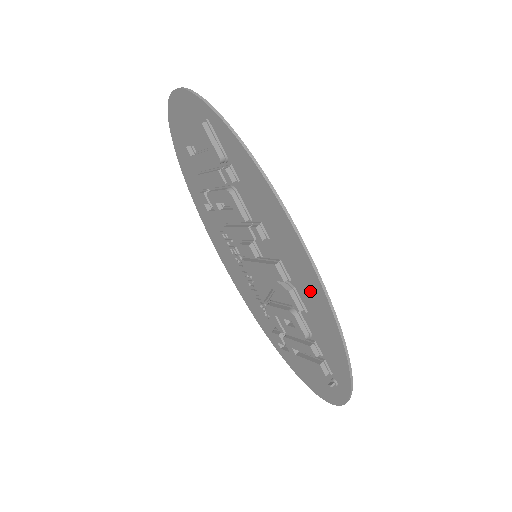
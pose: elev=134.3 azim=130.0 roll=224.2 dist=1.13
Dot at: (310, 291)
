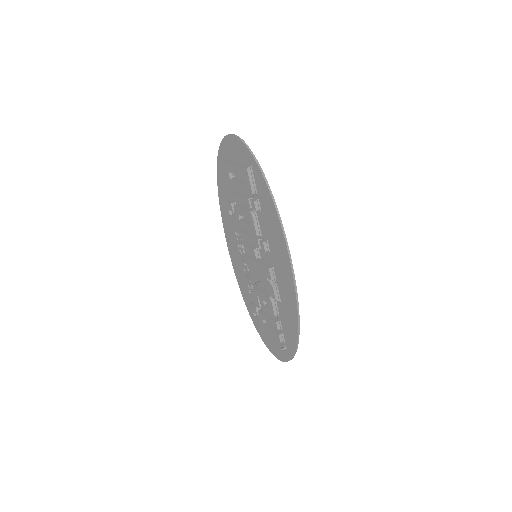
Dot at: (287, 292)
